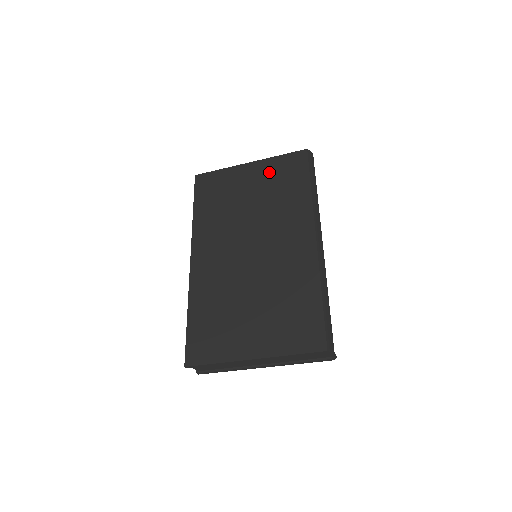
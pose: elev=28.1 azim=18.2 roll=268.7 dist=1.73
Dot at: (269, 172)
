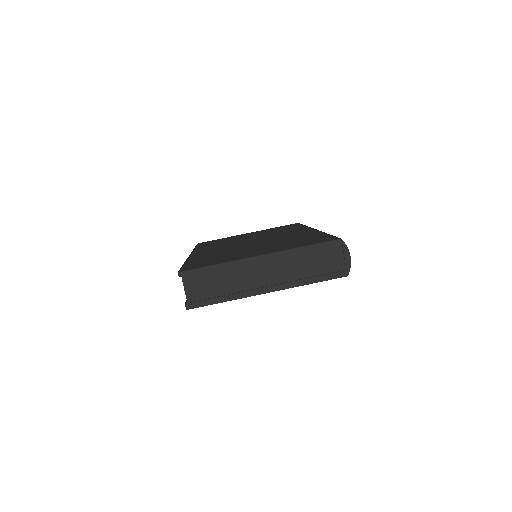
Dot at: (267, 230)
